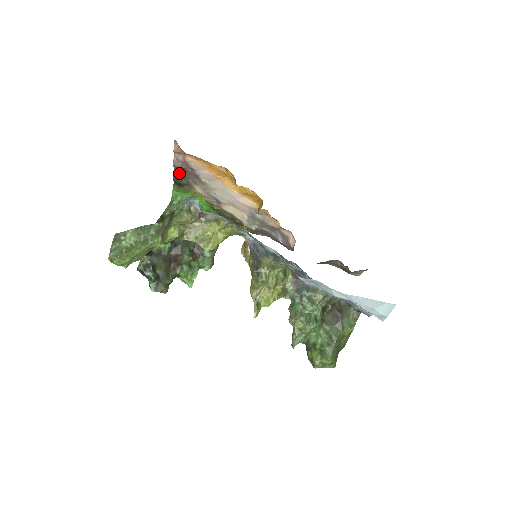
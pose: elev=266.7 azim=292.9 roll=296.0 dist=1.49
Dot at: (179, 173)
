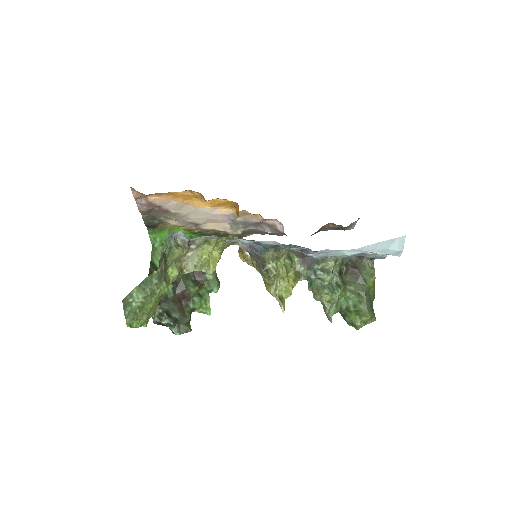
Dot at: (148, 216)
